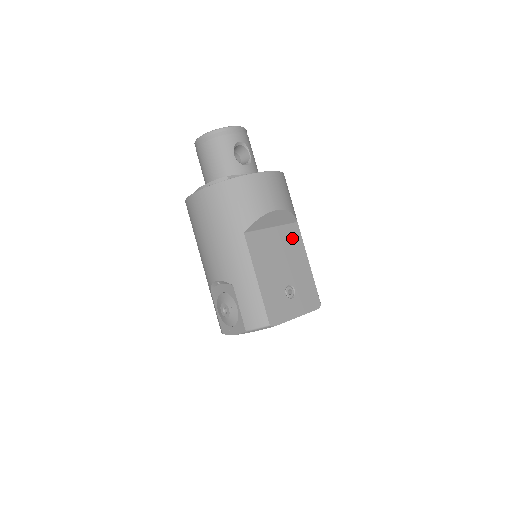
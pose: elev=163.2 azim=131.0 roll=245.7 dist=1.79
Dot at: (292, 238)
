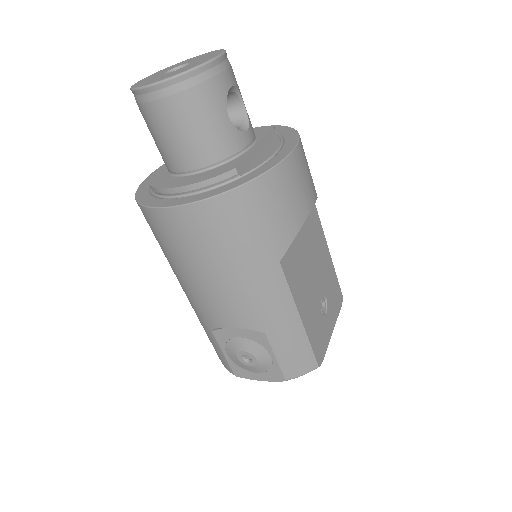
Dot at: (314, 228)
